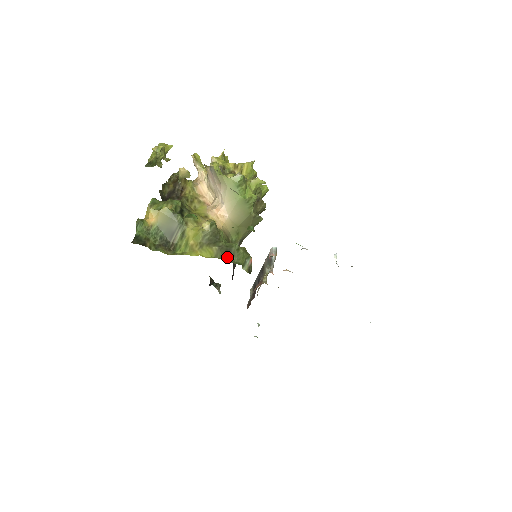
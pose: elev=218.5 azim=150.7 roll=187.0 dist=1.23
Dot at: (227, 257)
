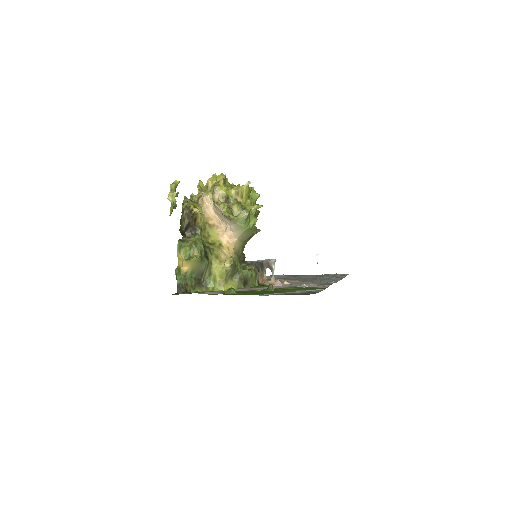
Dot at: (245, 284)
